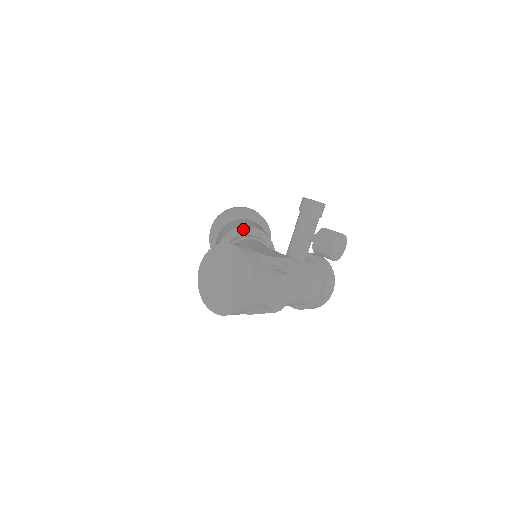
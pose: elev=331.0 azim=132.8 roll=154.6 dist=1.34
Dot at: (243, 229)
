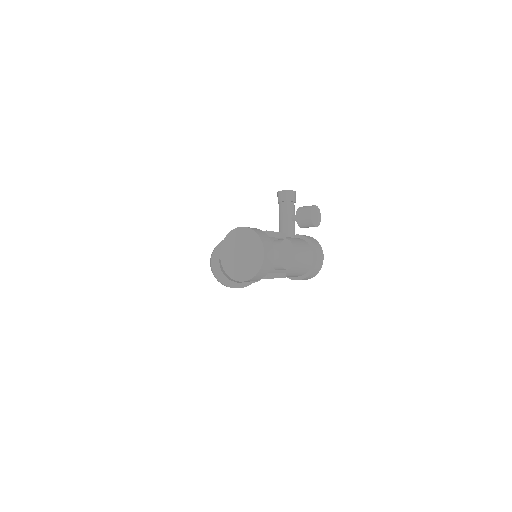
Dot at: occluded
